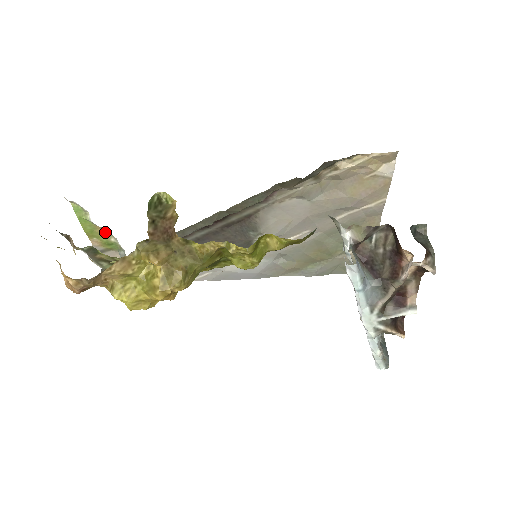
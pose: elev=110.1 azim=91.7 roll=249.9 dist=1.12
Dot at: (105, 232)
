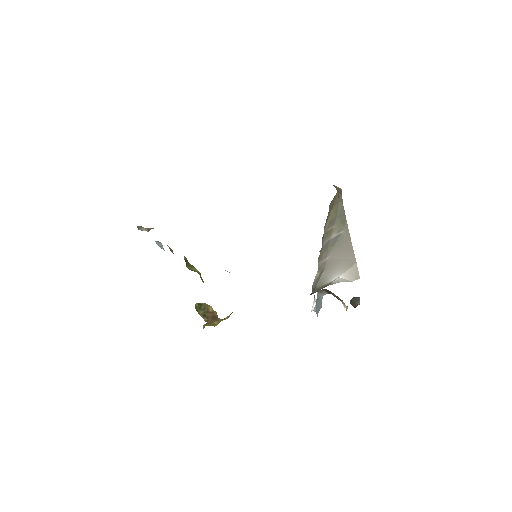
Dot at: occluded
